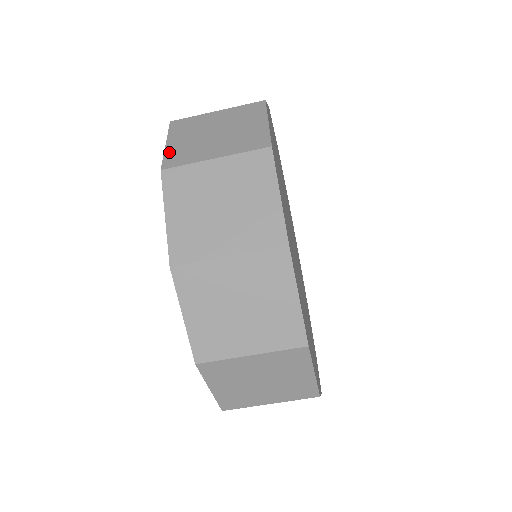
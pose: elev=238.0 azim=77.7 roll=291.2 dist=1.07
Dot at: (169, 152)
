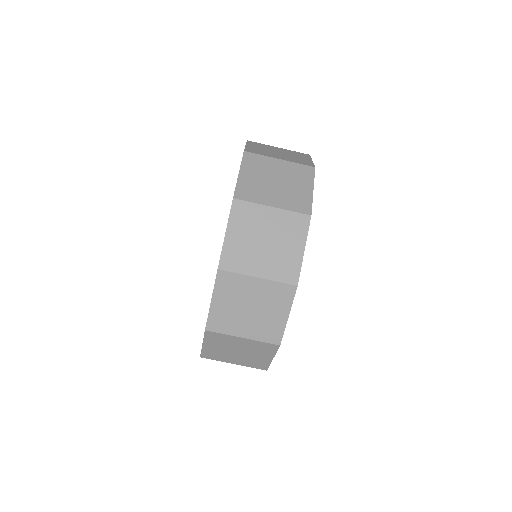
Dot at: (226, 248)
